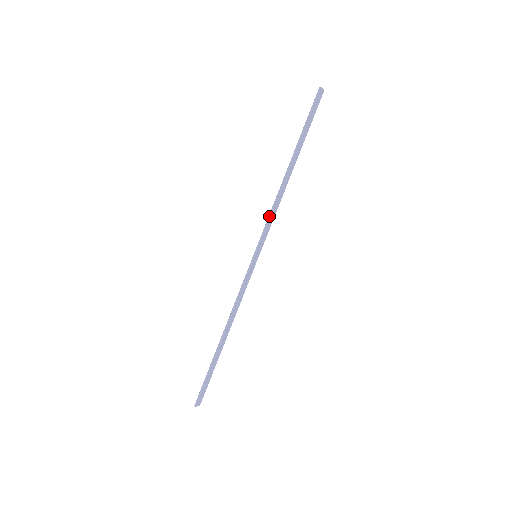
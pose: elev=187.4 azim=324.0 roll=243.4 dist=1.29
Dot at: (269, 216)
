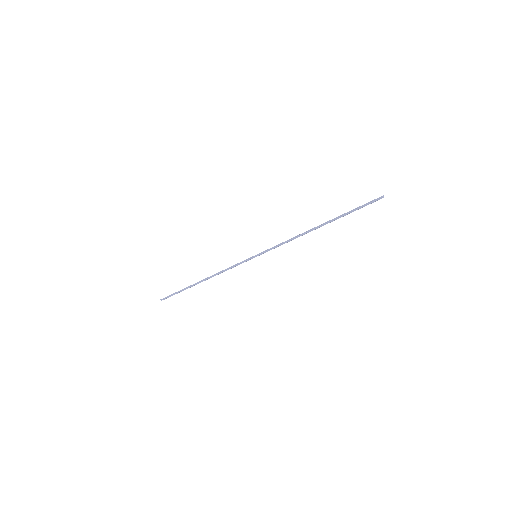
Dot at: (282, 243)
